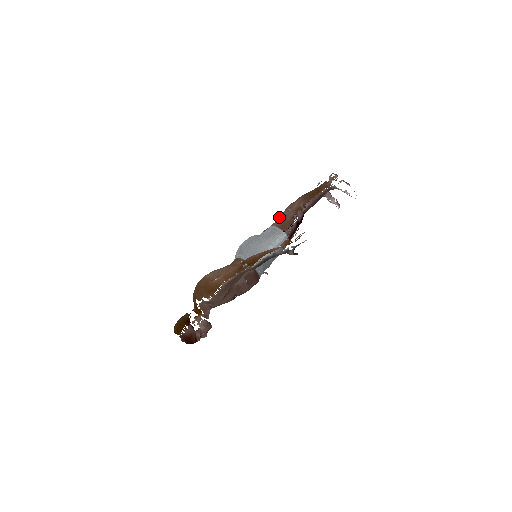
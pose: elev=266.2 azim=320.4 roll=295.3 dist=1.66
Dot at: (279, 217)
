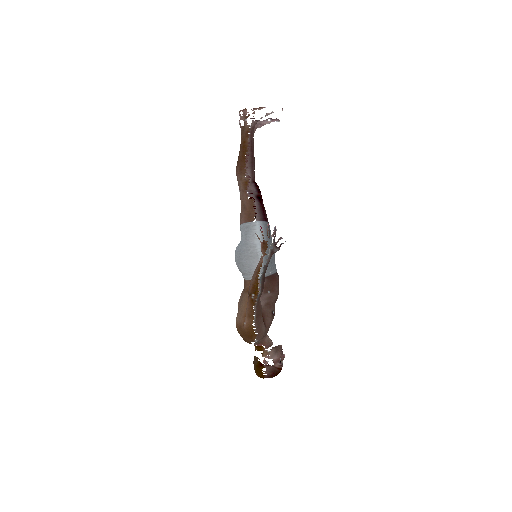
Dot at: occluded
